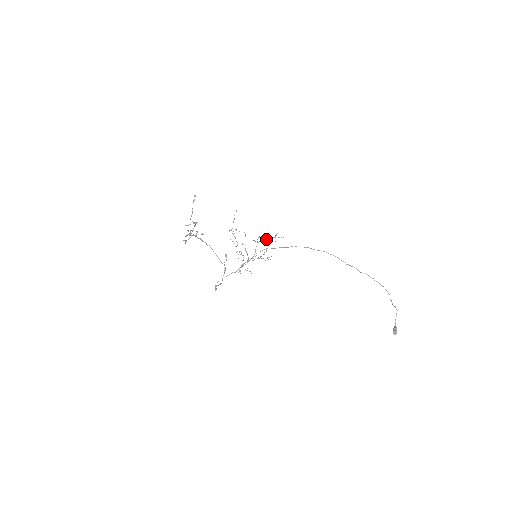
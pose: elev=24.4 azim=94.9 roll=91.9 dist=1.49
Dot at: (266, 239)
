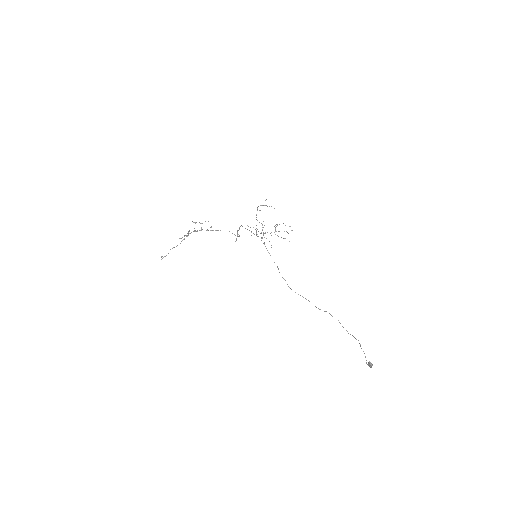
Dot at: (277, 235)
